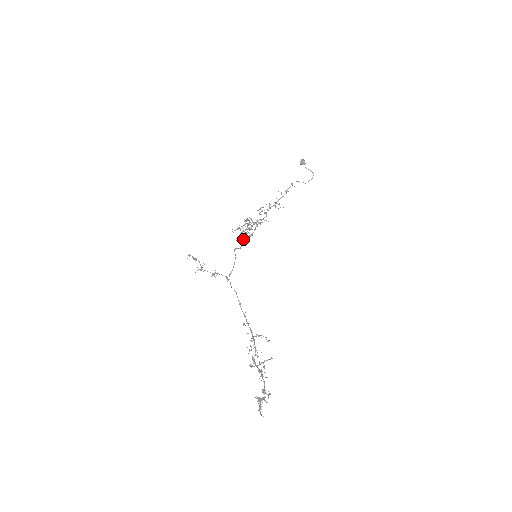
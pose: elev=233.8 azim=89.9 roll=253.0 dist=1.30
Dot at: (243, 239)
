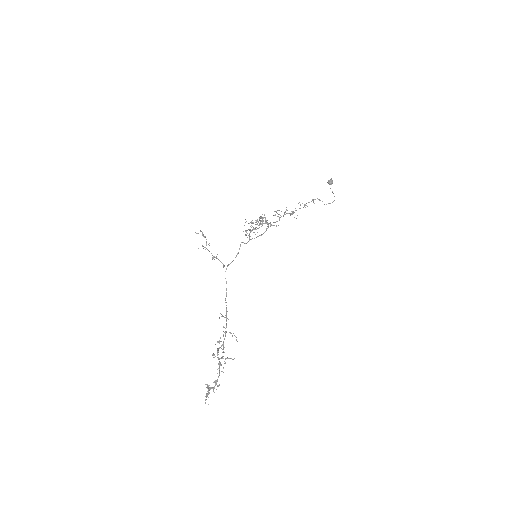
Dot at: occluded
